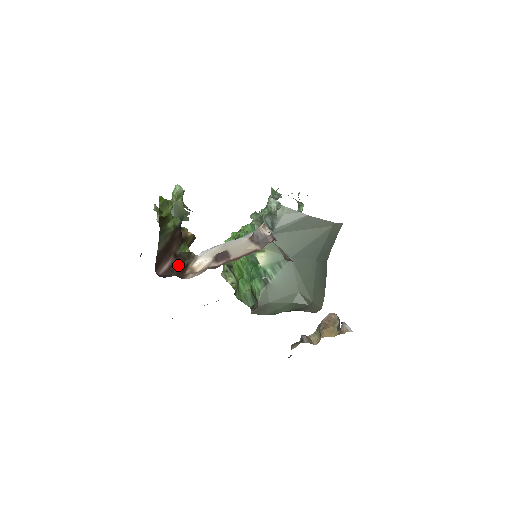
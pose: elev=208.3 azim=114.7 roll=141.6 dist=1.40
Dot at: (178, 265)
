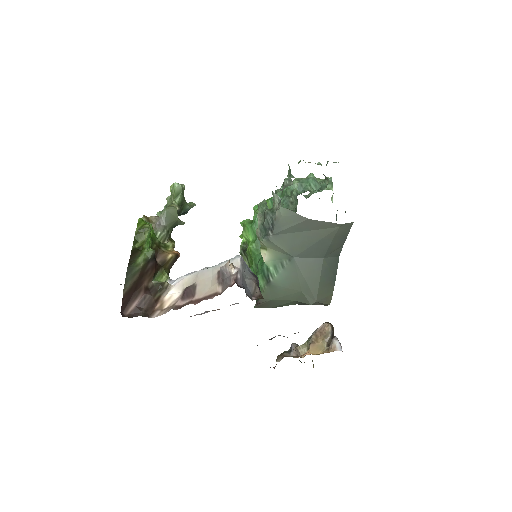
Dot at: (148, 300)
